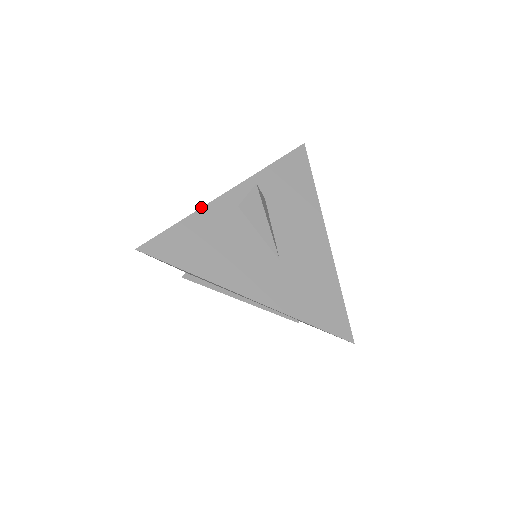
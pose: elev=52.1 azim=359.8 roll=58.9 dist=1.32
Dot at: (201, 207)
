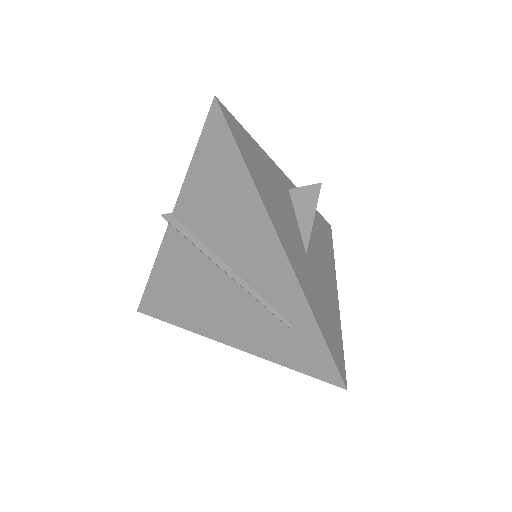
Dot at: occluded
